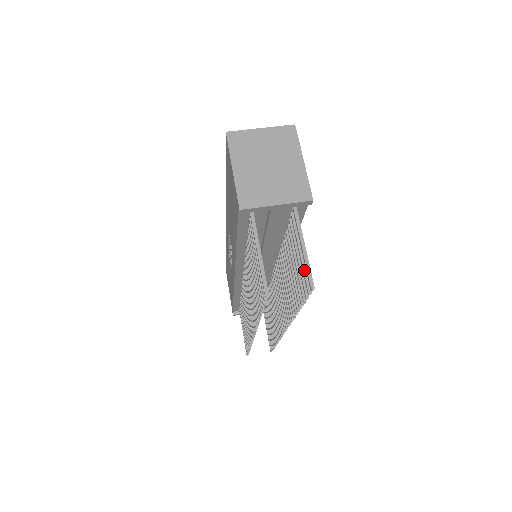
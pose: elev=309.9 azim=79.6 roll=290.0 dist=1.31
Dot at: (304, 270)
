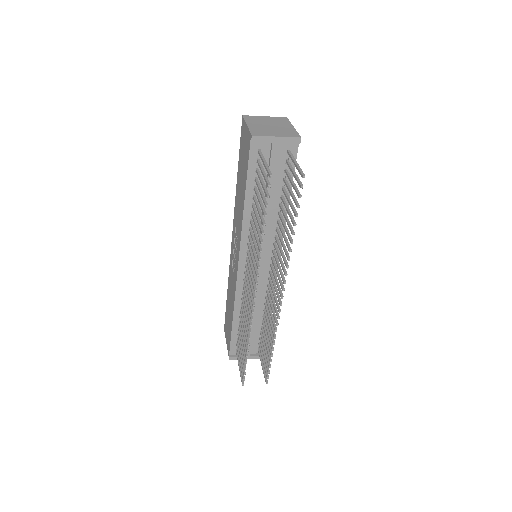
Dot at: (297, 178)
